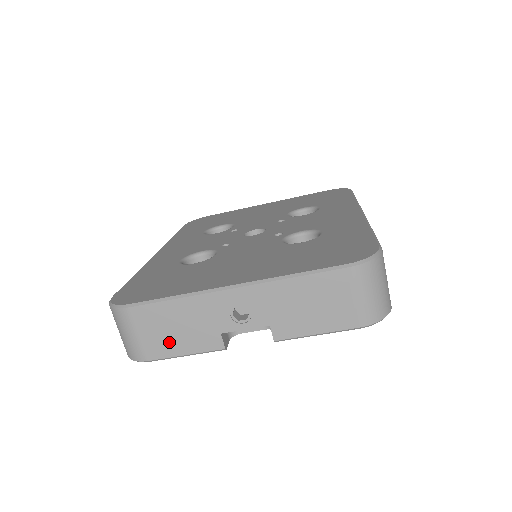
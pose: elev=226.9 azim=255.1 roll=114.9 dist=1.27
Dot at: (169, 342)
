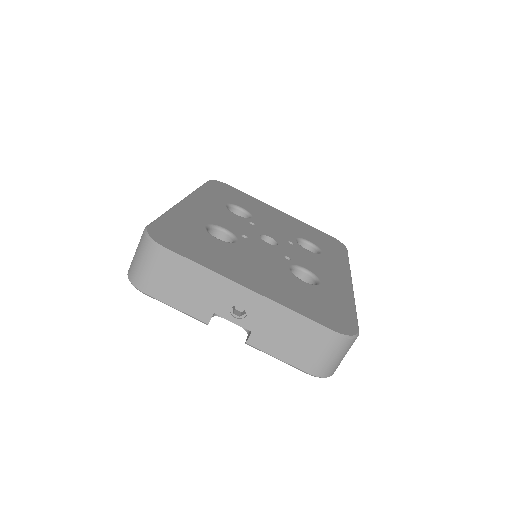
Dot at: (171, 292)
